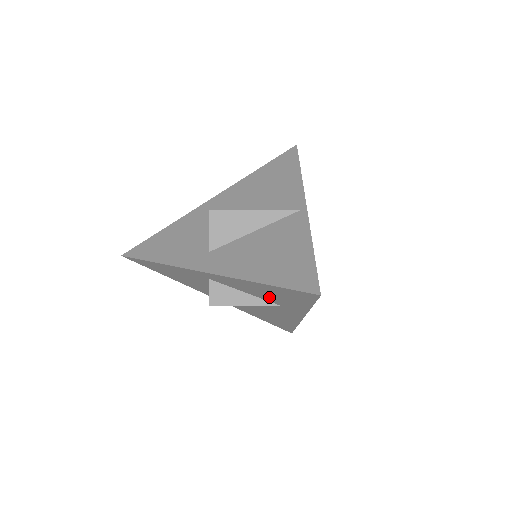
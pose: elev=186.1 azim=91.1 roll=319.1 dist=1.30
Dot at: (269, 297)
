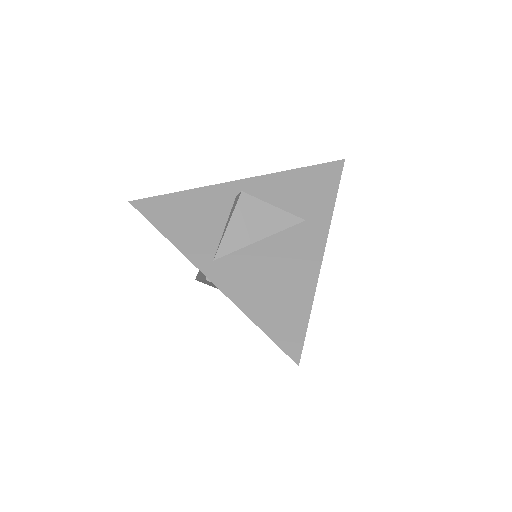
Dot at: (296, 202)
